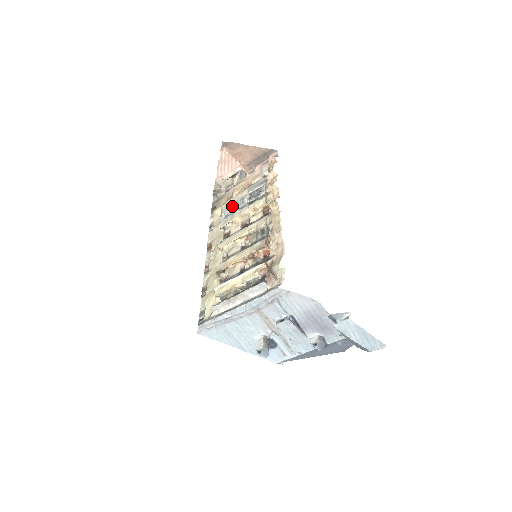
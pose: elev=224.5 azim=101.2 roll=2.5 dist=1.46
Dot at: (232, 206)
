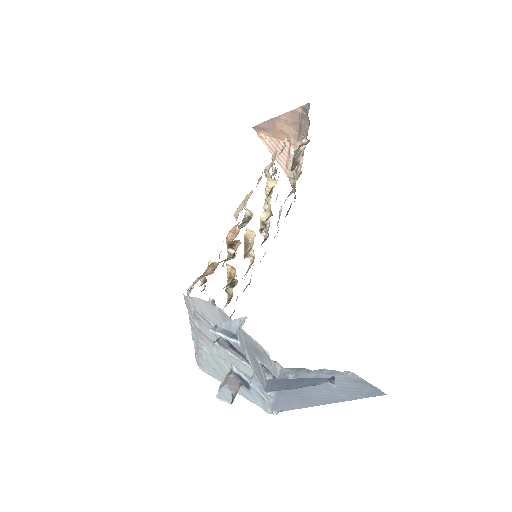
Dot at: occluded
